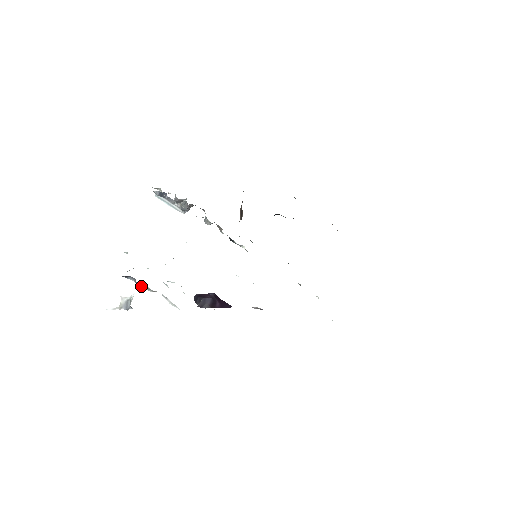
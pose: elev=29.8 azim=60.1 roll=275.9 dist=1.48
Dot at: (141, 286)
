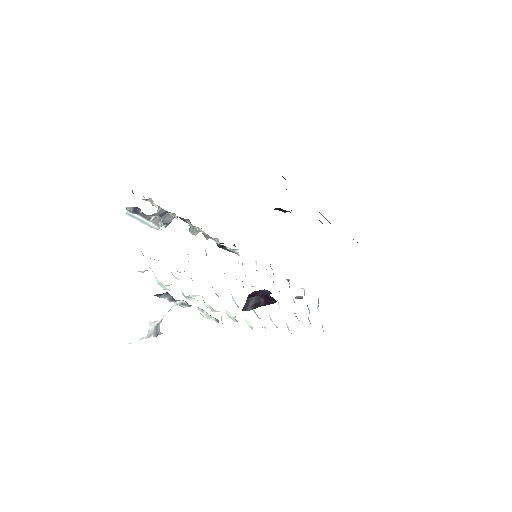
Dot at: (174, 303)
